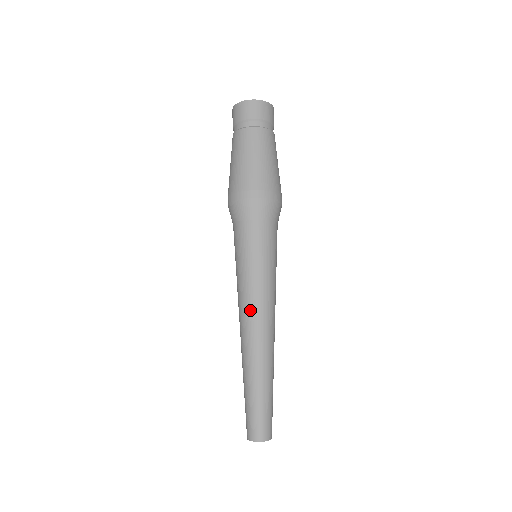
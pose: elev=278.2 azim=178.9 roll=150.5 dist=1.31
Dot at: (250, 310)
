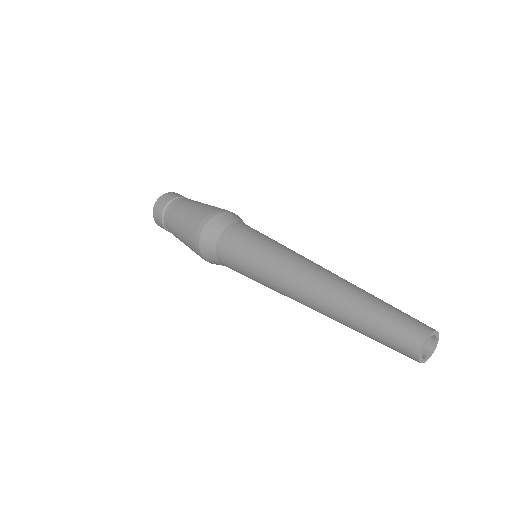
Dot at: (292, 263)
